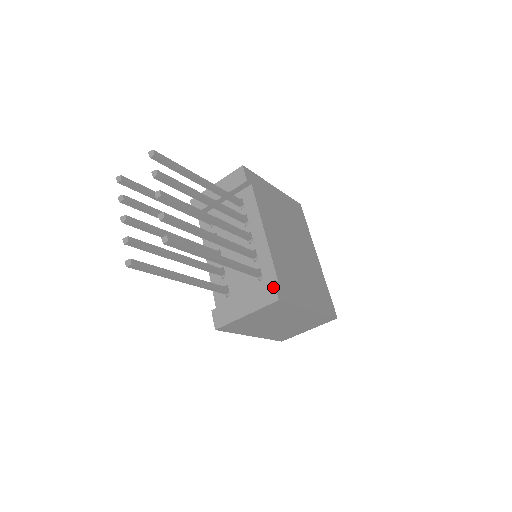
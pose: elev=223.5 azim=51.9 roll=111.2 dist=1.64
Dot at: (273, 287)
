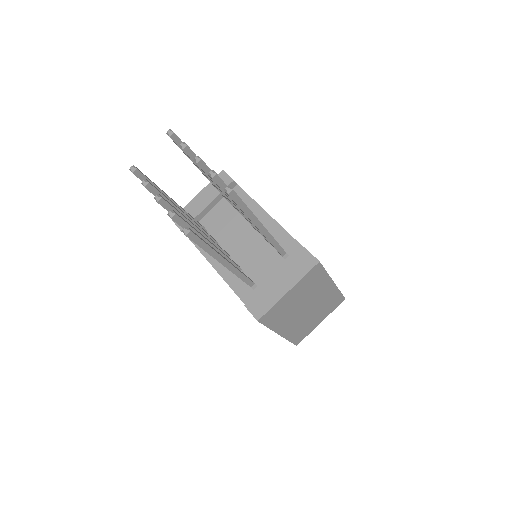
Dot at: (308, 253)
